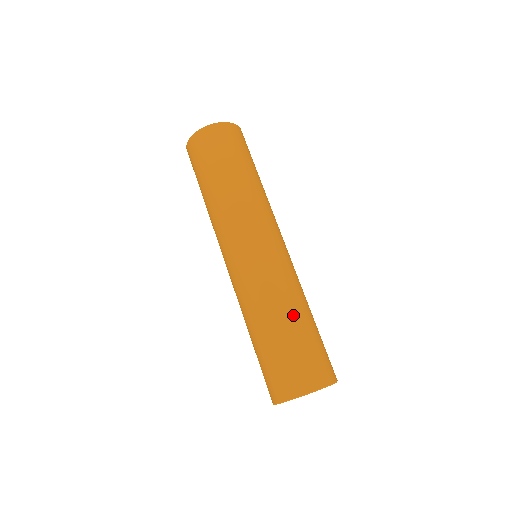
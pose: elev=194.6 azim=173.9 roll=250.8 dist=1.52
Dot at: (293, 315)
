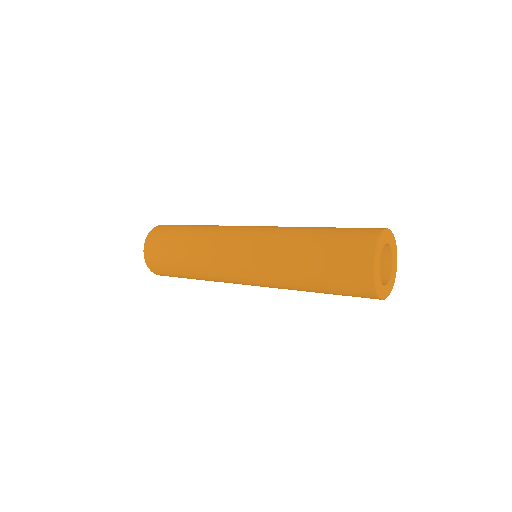
Dot at: (308, 235)
